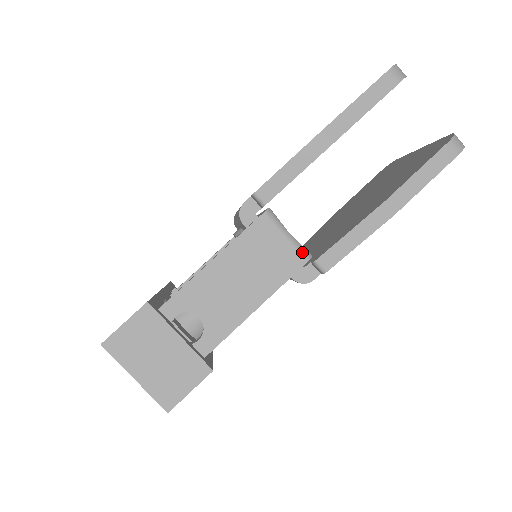
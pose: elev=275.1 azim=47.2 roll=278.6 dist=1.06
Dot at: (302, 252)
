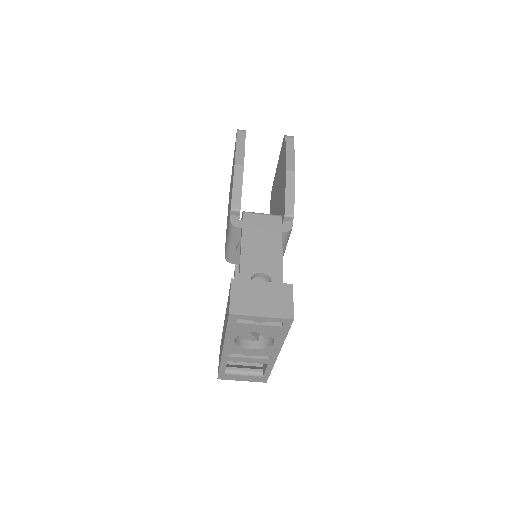
Dot at: (275, 215)
